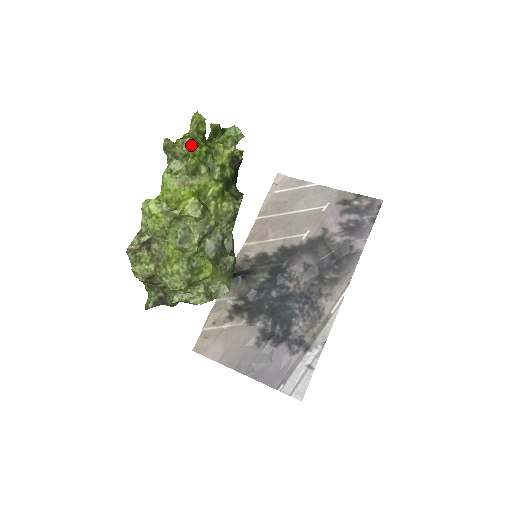
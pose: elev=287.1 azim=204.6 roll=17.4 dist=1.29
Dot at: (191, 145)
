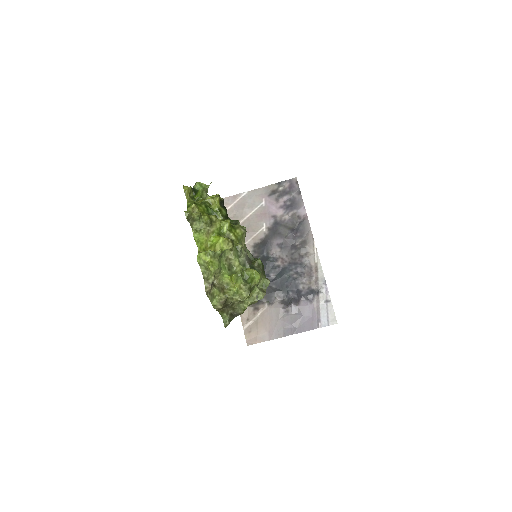
Dot at: (197, 208)
